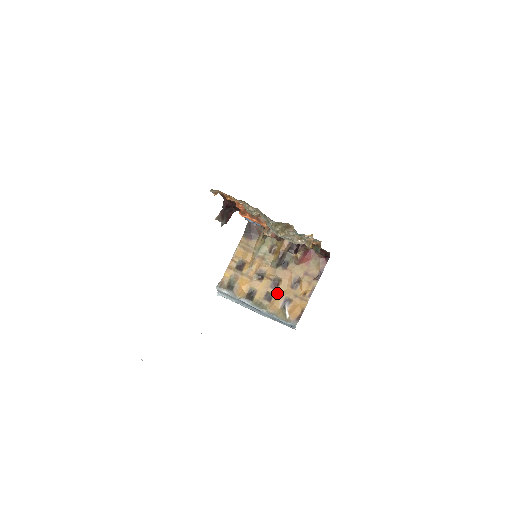
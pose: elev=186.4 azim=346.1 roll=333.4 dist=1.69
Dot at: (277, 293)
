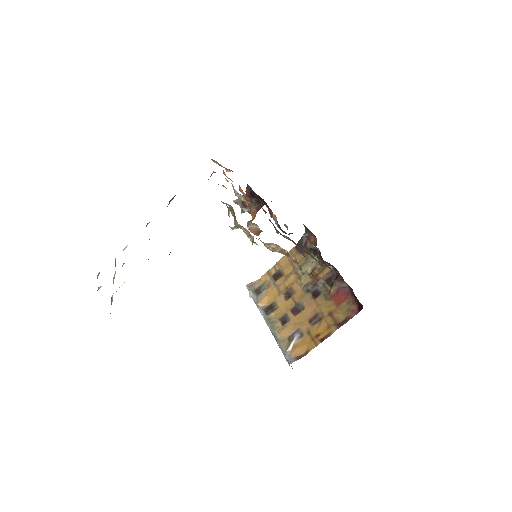
Dot at: (294, 320)
